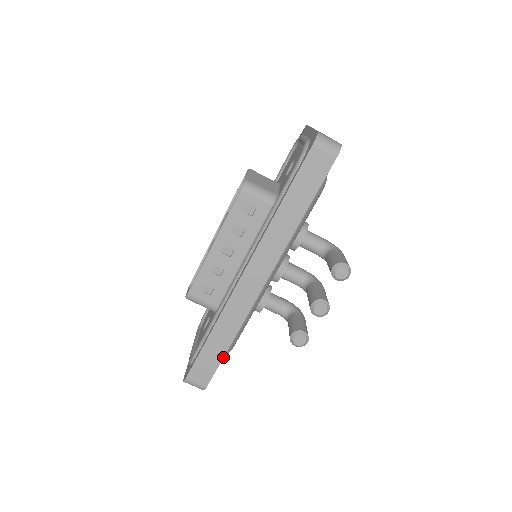
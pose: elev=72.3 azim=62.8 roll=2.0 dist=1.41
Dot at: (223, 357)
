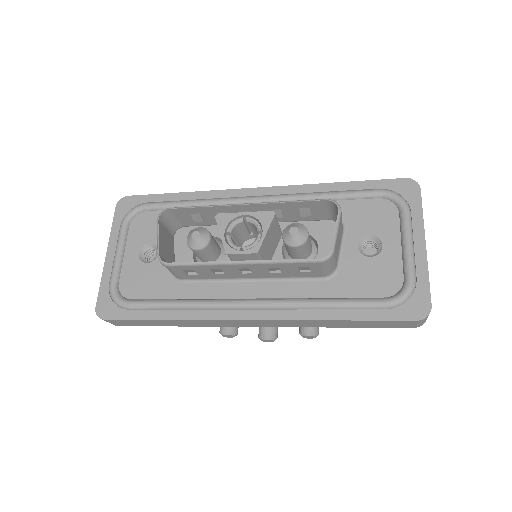
Dot at: occluded
